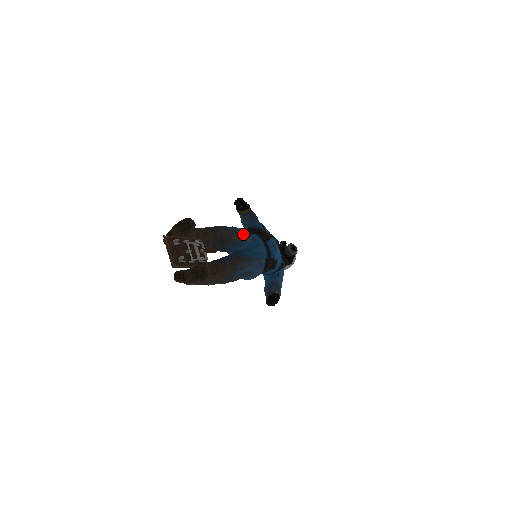
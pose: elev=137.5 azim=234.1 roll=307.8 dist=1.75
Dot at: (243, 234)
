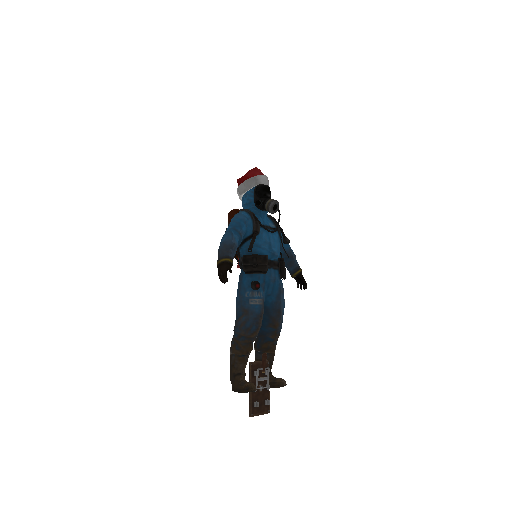
Dot at: (259, 304)
